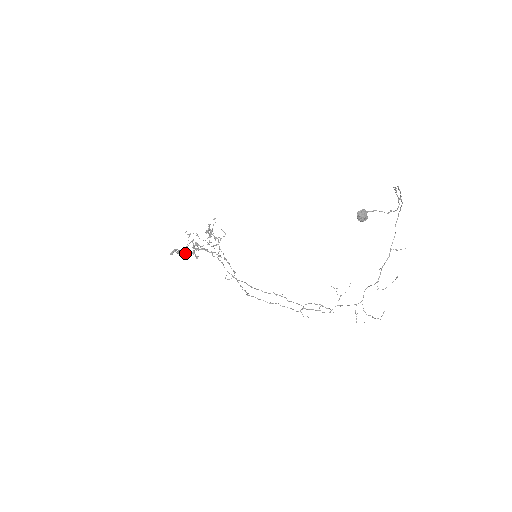
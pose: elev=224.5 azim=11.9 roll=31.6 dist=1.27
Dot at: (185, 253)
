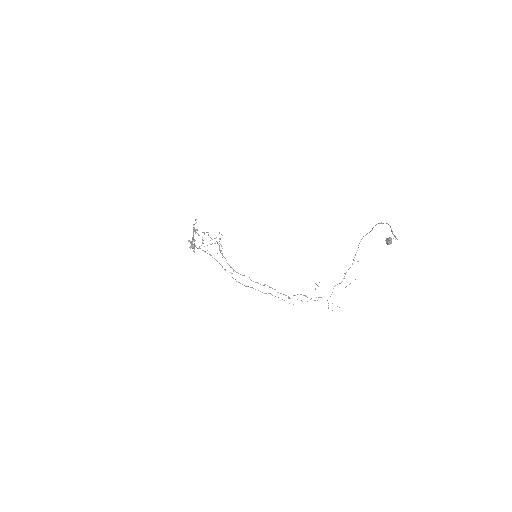
Dot at: (198, 248)
